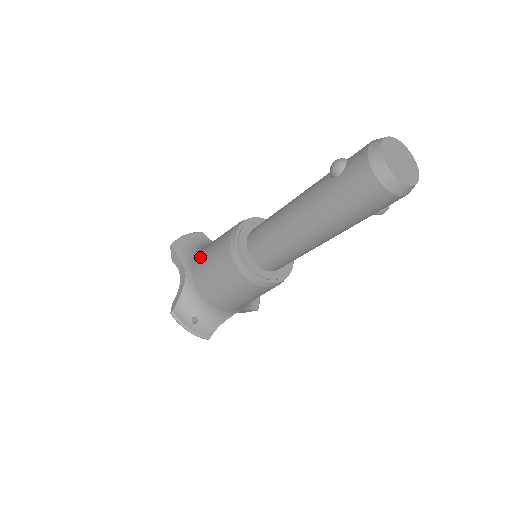
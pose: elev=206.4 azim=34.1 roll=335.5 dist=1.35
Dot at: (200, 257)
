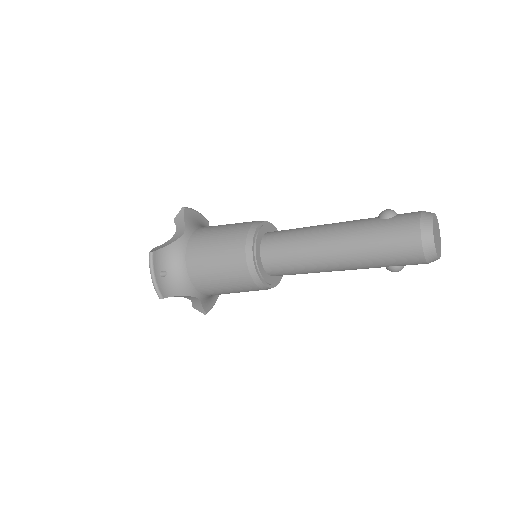
Dot at: (208, 228)
